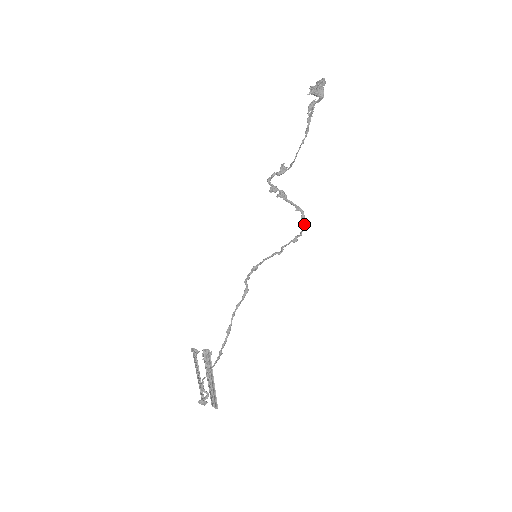
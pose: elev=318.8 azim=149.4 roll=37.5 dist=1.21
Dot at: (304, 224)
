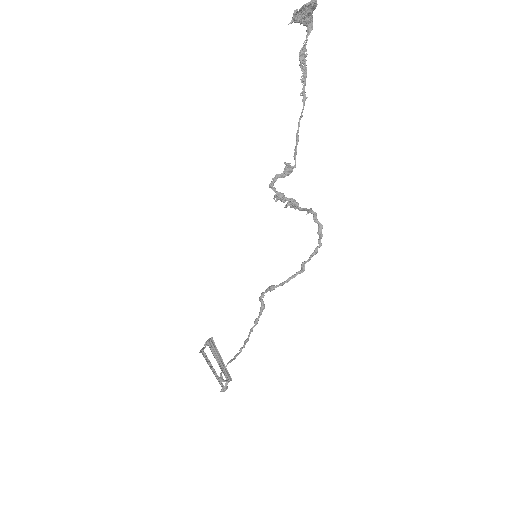
Dot at: (319, 229)
